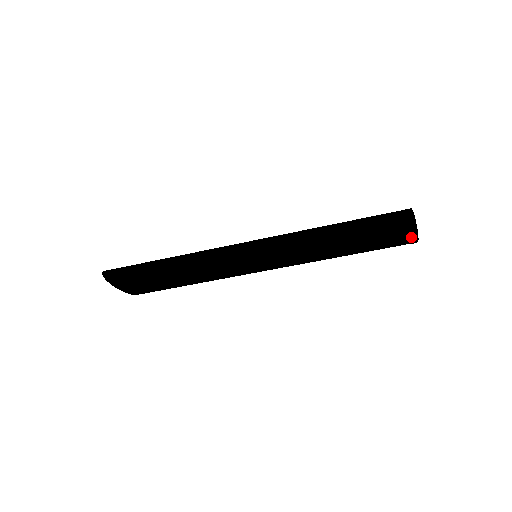
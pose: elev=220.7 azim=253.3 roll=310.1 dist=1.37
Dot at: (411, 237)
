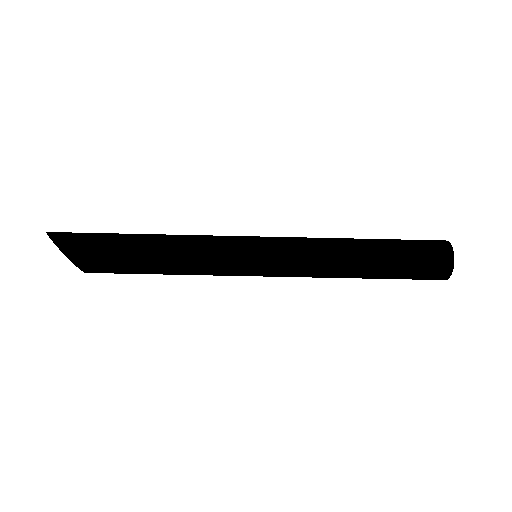
Dot at: (446, 266)
